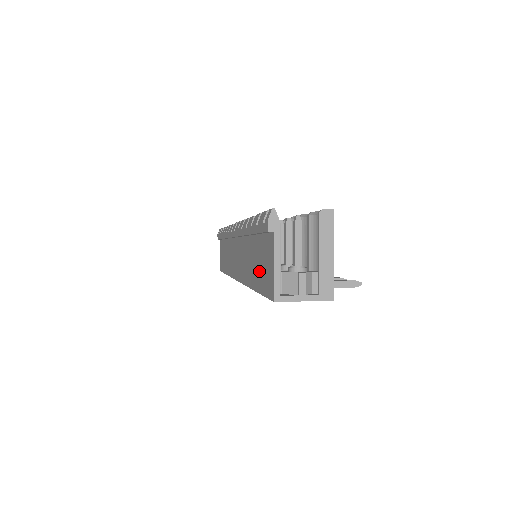
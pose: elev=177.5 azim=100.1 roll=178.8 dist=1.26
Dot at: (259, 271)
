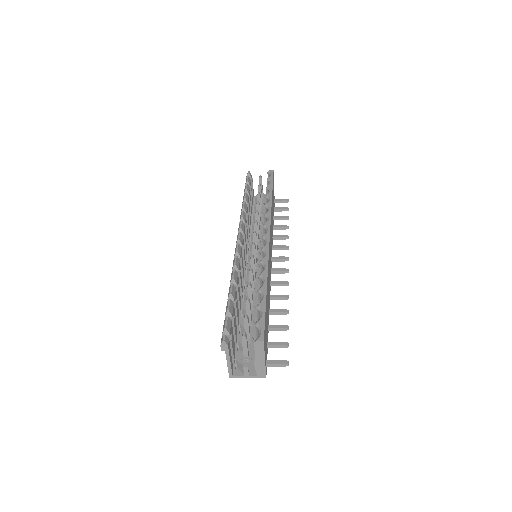
Dot at: occluded
